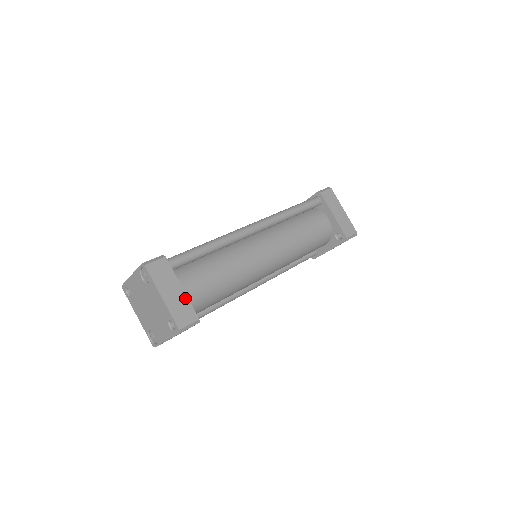
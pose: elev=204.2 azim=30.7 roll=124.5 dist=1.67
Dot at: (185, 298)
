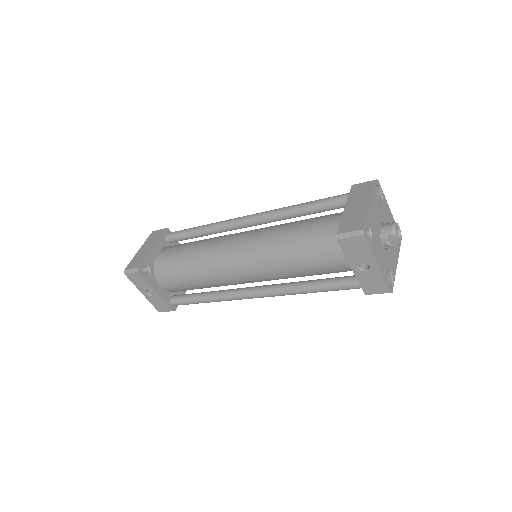
Dot at: (147, 253)
